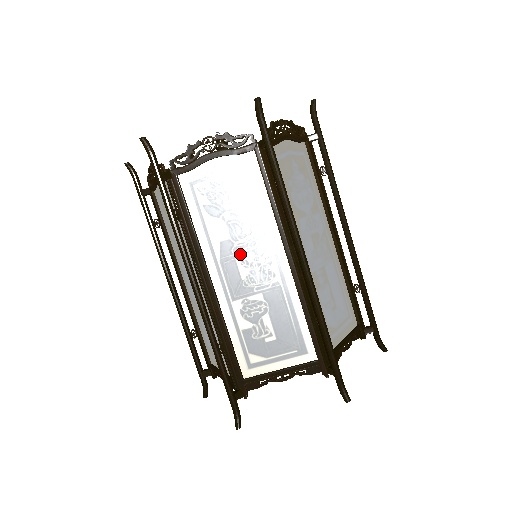
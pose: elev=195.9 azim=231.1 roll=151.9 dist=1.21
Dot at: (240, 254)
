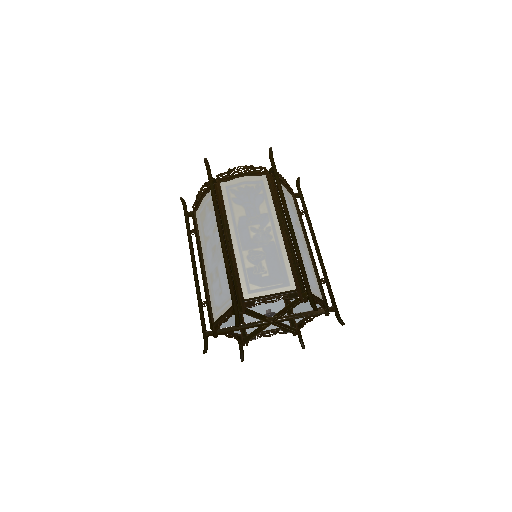
Dot at: (251, 225)
